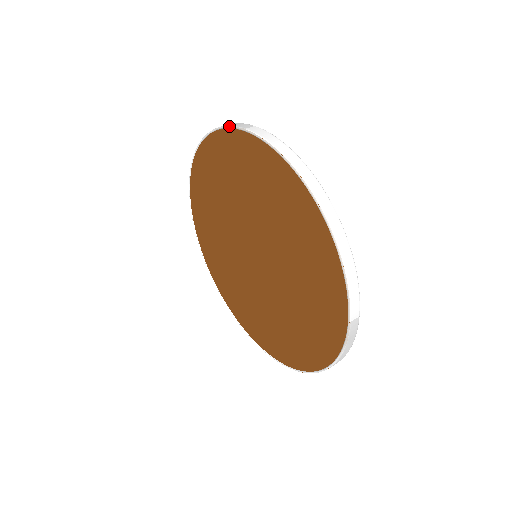
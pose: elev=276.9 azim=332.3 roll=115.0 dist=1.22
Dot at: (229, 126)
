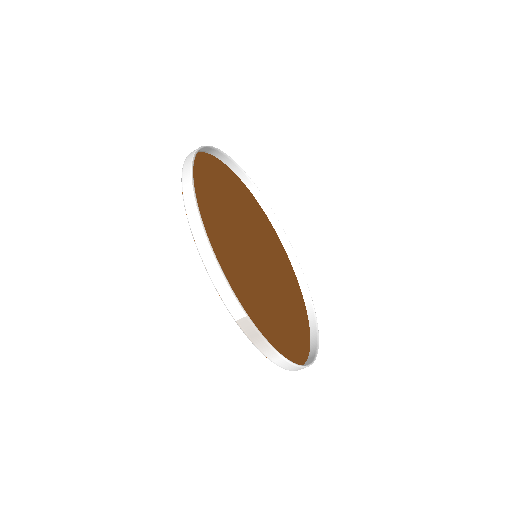
Dot at: occluded
